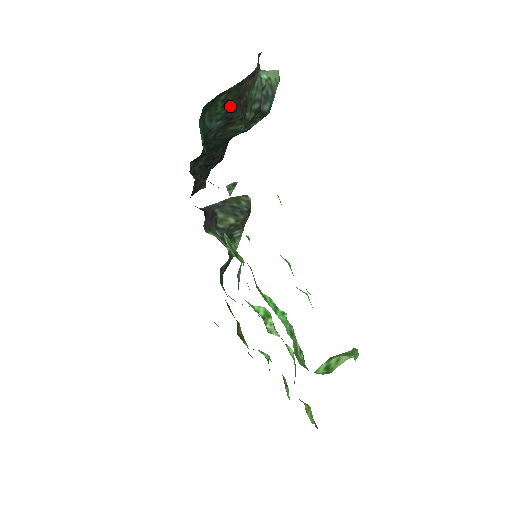
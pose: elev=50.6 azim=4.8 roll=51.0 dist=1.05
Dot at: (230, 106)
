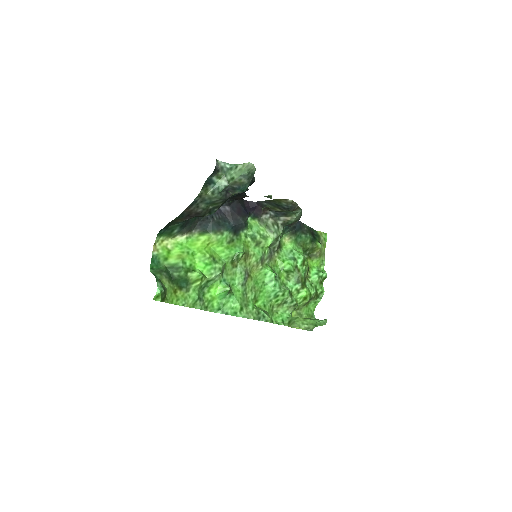
Dot at: (183, 221)
